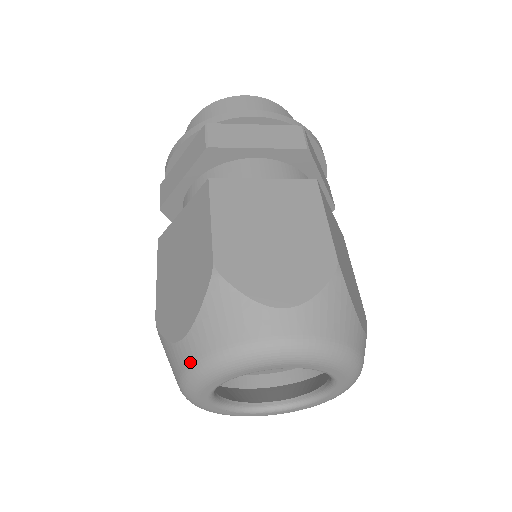
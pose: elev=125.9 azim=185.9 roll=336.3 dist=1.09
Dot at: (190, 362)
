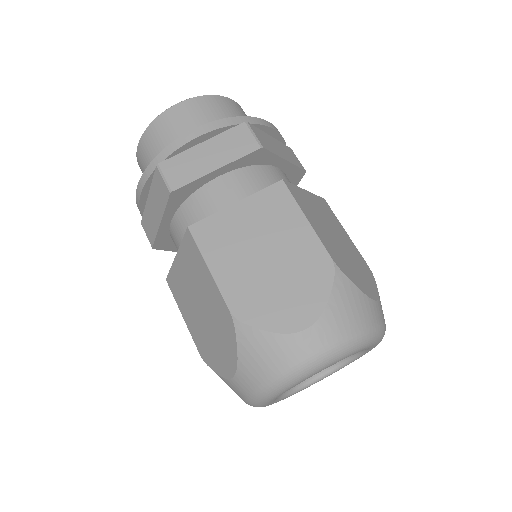
Dot at: (318, 349)
